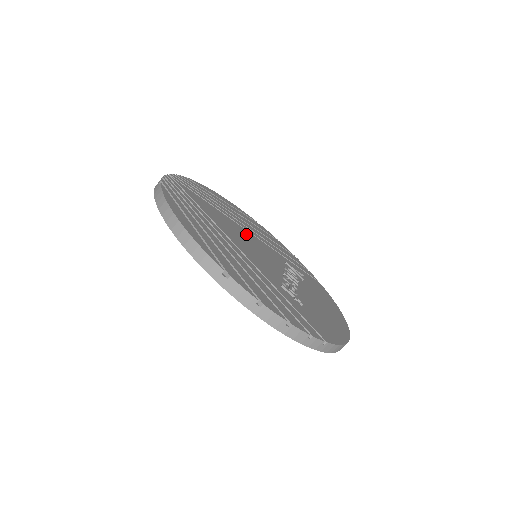
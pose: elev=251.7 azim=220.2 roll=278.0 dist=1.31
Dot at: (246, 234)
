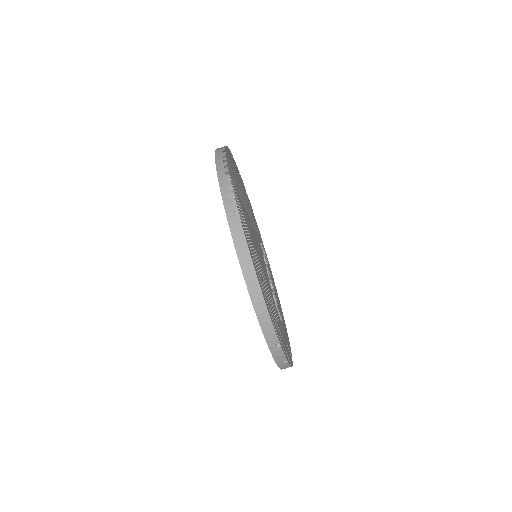
Dot at: occluded
